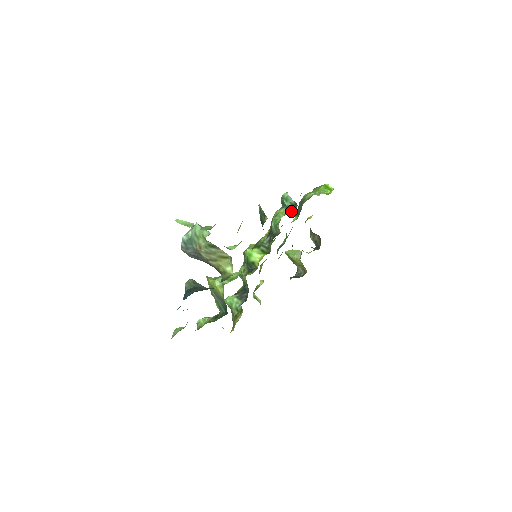
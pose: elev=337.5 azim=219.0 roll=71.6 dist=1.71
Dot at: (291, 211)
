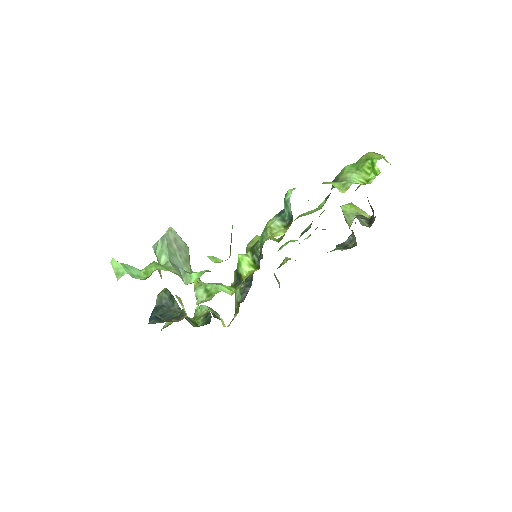
Dot at: (278, 233)
